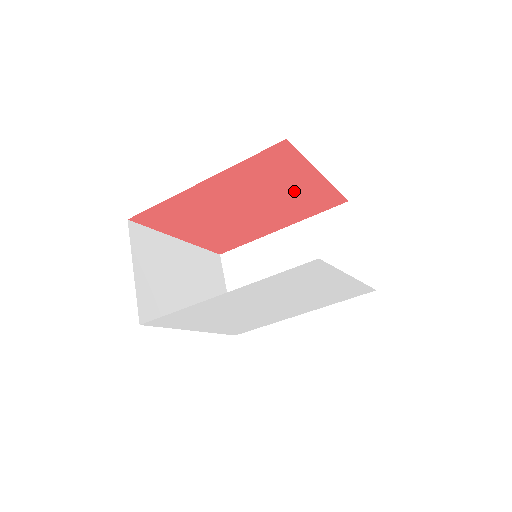
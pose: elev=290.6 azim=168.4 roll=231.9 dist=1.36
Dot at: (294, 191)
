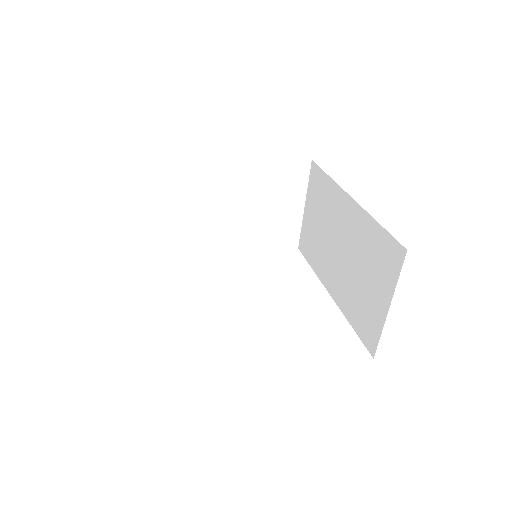
Dot at: occluded
